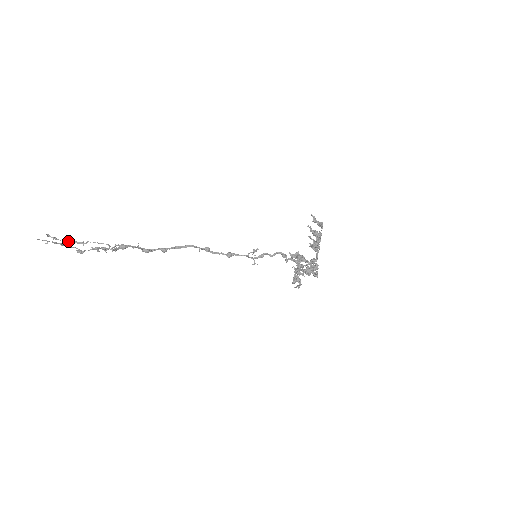
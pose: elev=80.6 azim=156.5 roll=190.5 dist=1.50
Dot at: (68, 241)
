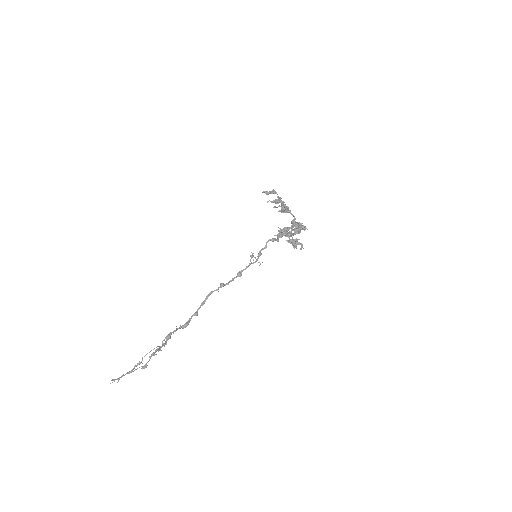
Dot at: (129, 371)
